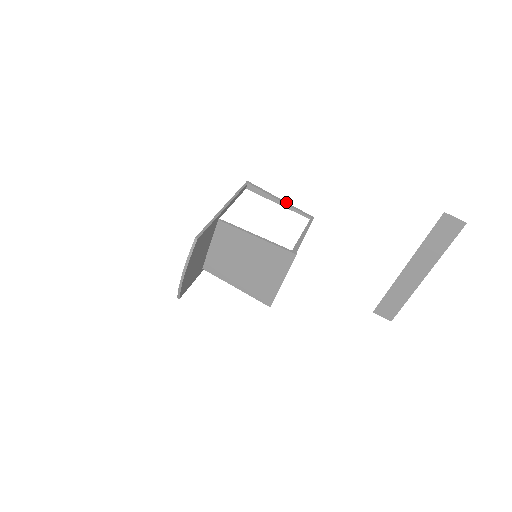
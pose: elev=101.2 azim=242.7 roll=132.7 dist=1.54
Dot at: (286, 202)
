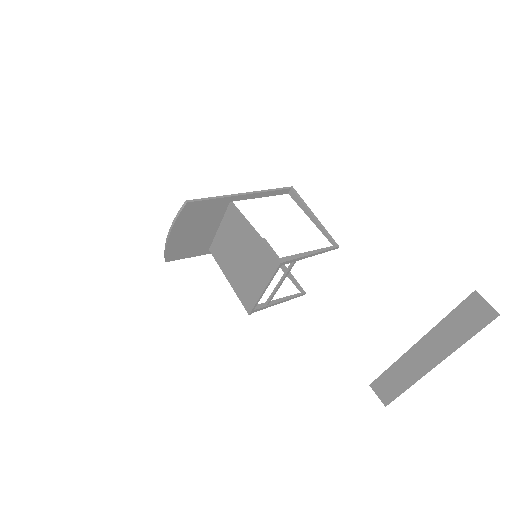
Dot at: occluded
